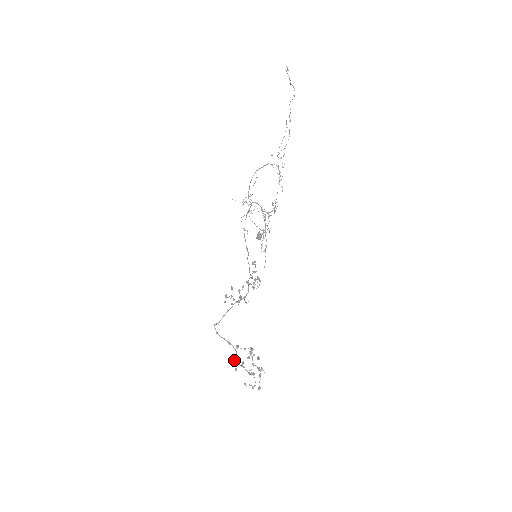
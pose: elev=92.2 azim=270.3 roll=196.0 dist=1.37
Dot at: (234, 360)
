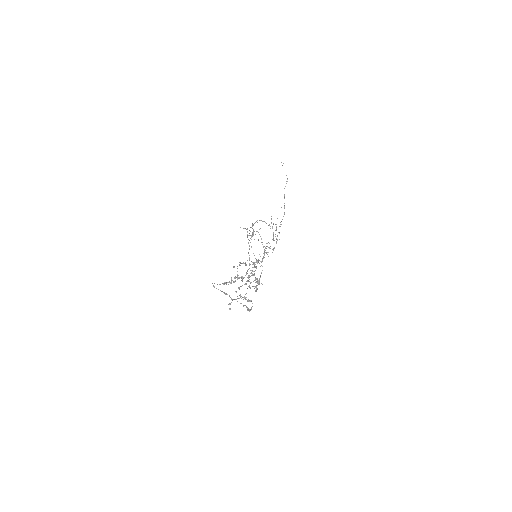
Dot at: (229, 303)
